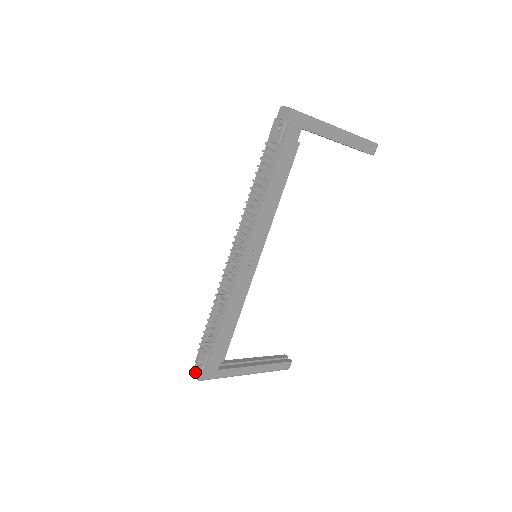
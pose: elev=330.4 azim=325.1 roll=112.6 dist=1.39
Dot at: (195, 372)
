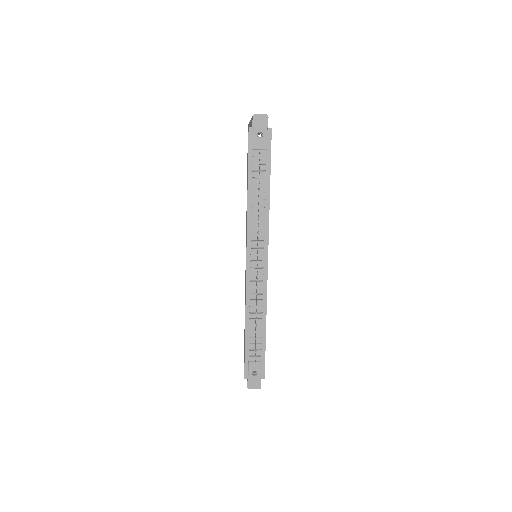
Dot at: (251, 385)
